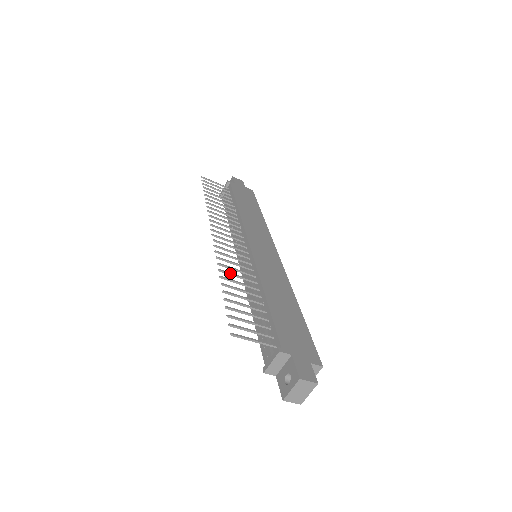
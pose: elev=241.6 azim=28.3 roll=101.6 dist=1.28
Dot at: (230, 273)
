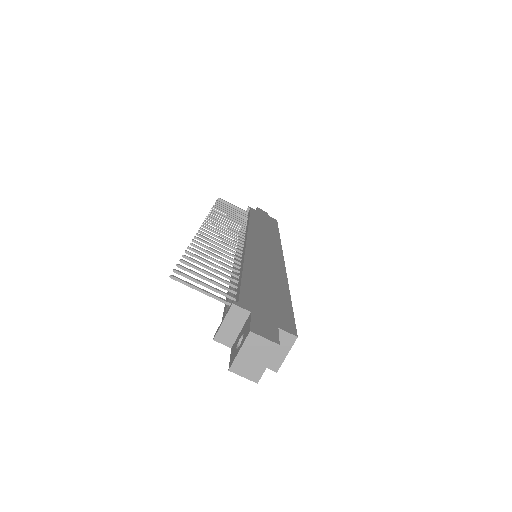
Dot at: (206, 246)
